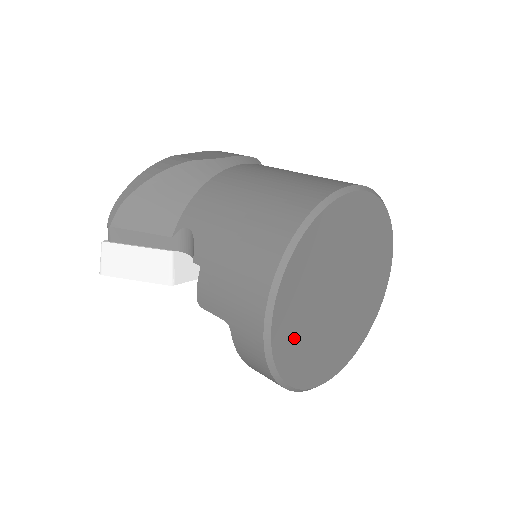
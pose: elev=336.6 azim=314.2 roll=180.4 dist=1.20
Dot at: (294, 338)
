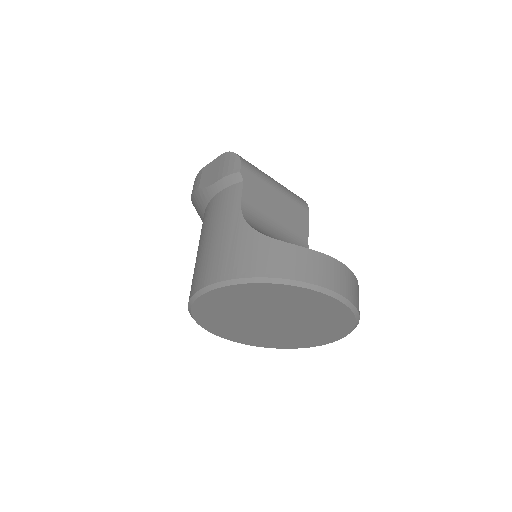
Dot at: (247, 337)
